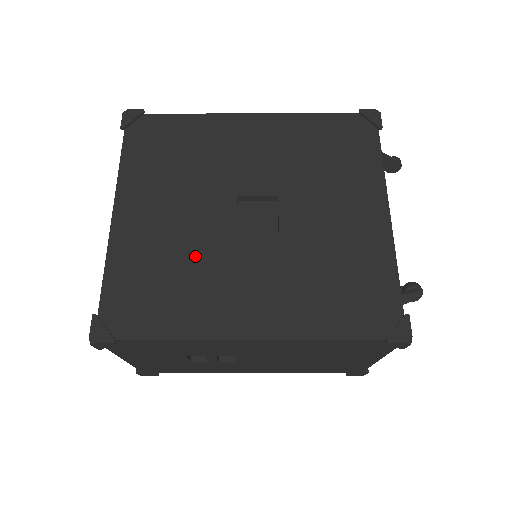
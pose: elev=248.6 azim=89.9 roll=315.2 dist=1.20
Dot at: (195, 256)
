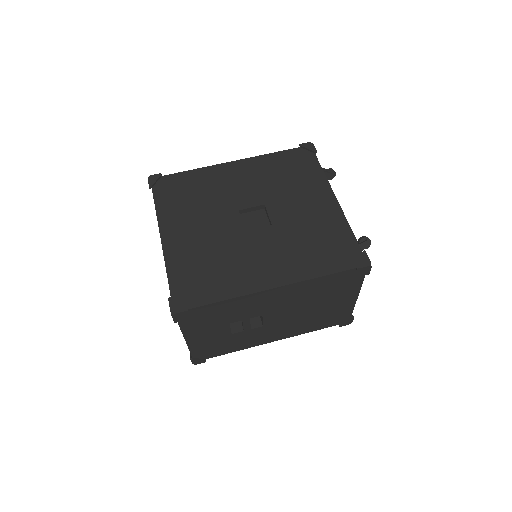
Dot at: (223, 250)
